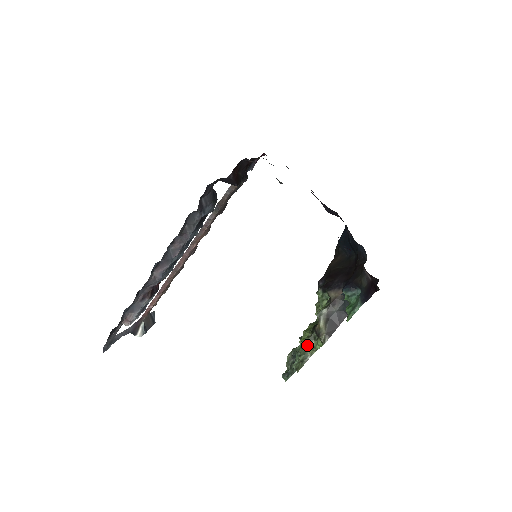
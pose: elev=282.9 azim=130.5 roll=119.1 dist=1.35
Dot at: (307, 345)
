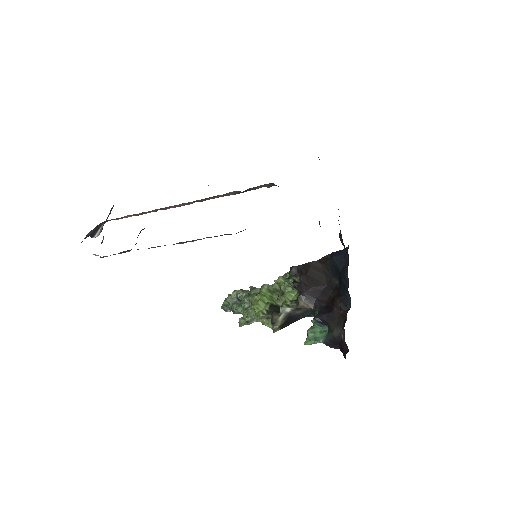
Dot at: (259, 319)
